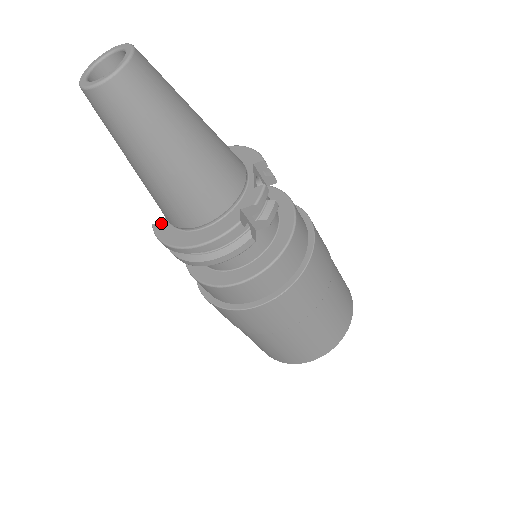
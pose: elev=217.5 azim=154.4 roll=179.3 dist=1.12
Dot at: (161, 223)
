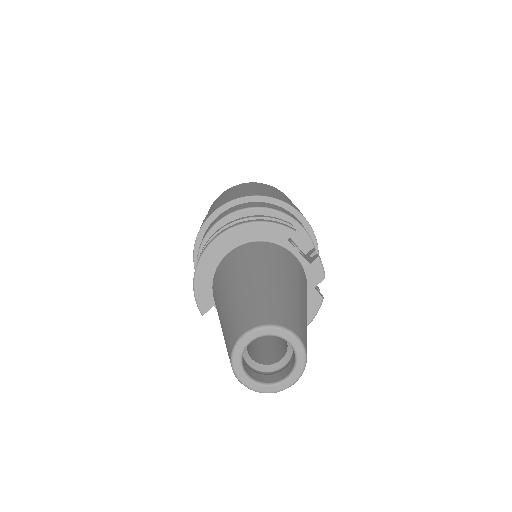
Dot at: occluded
